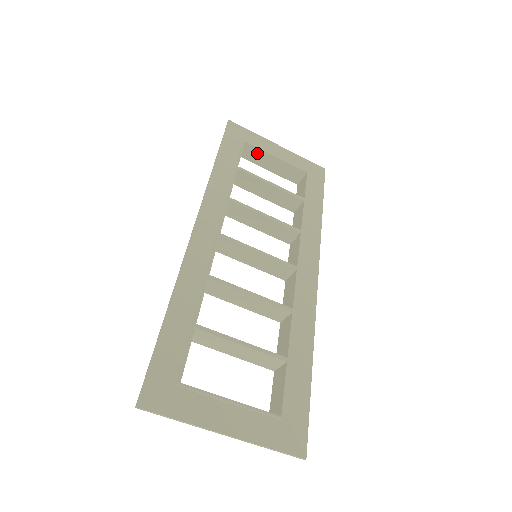
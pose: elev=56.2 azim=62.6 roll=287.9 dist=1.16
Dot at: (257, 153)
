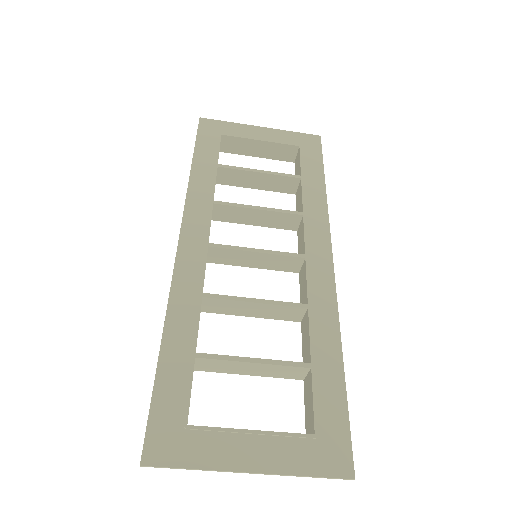
Dot at: (239, 143)
